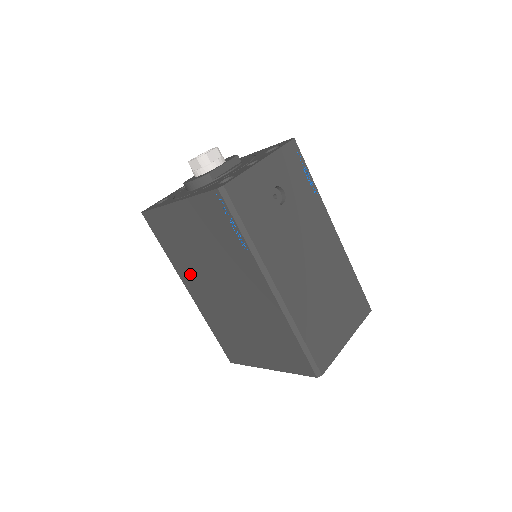
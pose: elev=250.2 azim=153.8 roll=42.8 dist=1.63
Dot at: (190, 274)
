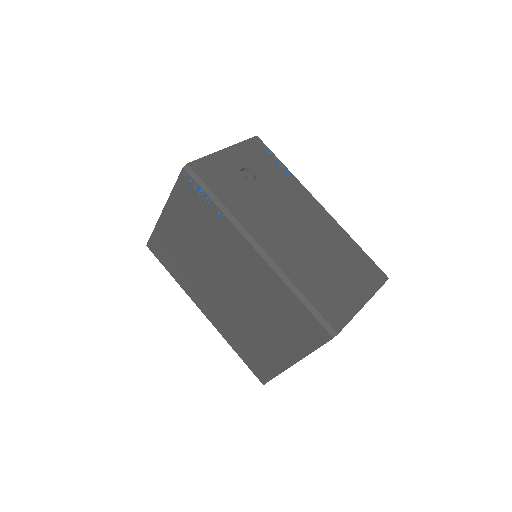
Dot at: (197, 288)
